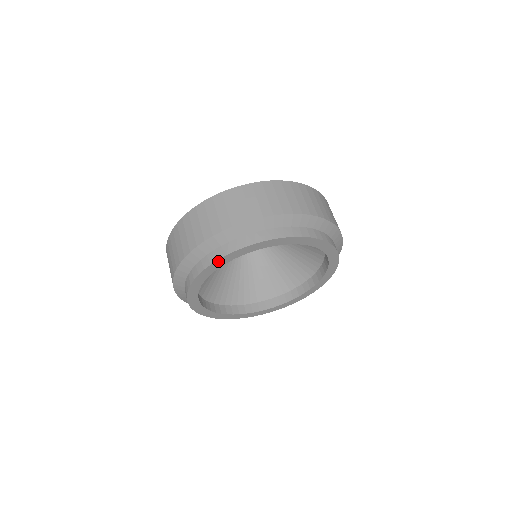
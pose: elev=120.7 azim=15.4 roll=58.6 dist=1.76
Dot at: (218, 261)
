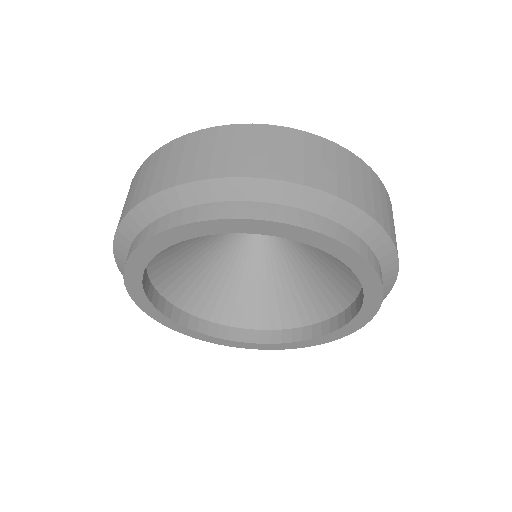
Dot at: (229, 221)
